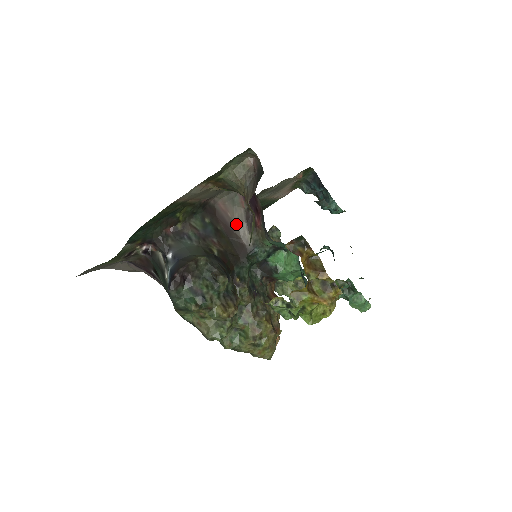
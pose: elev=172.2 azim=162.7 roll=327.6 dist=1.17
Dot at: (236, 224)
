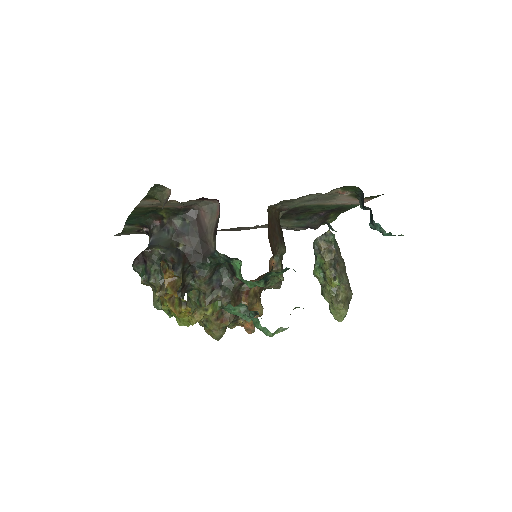
Dot at: (208, 229)
